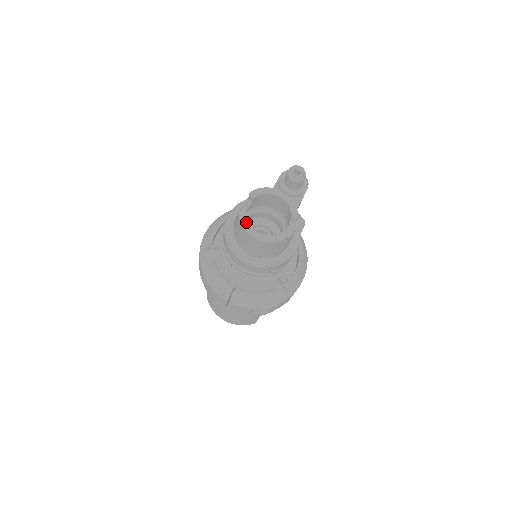
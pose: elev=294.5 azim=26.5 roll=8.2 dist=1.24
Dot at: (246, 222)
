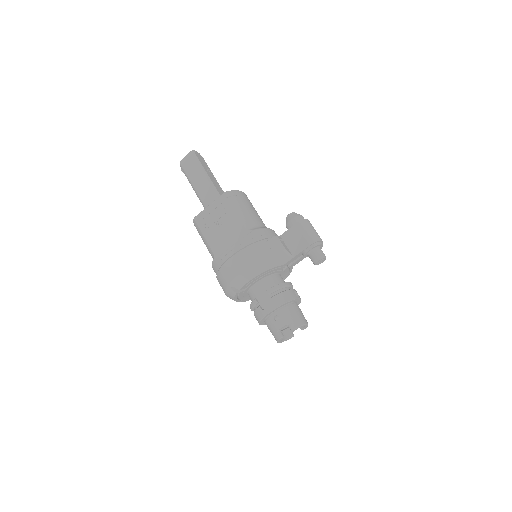
Dot at: (280, 341)
